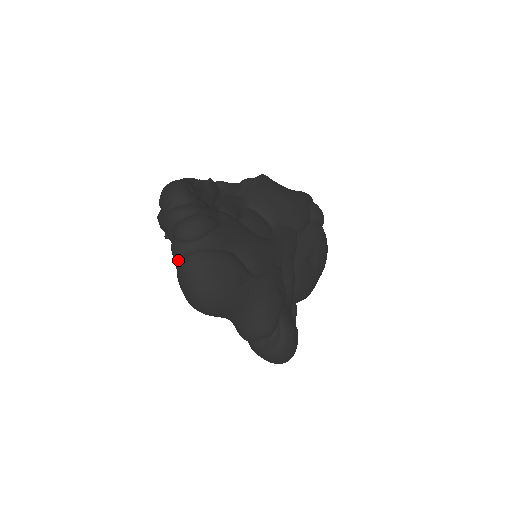
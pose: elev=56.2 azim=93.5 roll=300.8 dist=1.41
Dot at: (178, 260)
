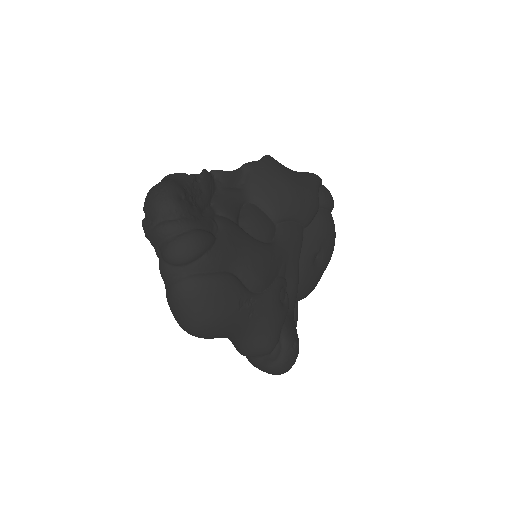
Dot at: (167, 284)
